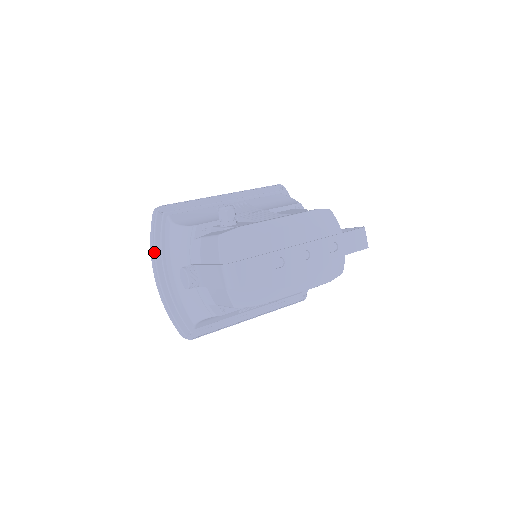
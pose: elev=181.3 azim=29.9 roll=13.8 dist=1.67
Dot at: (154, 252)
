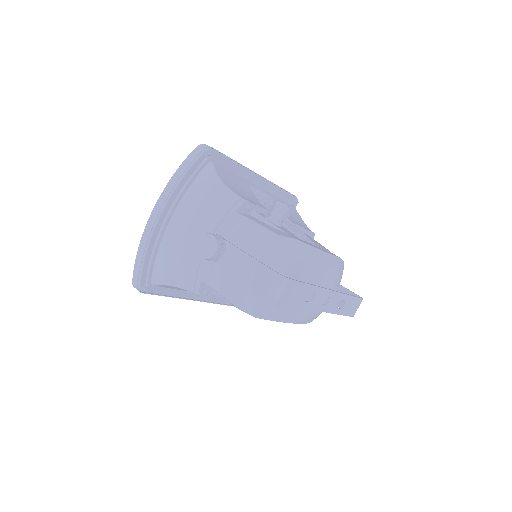
Dot at: (174, 187)
